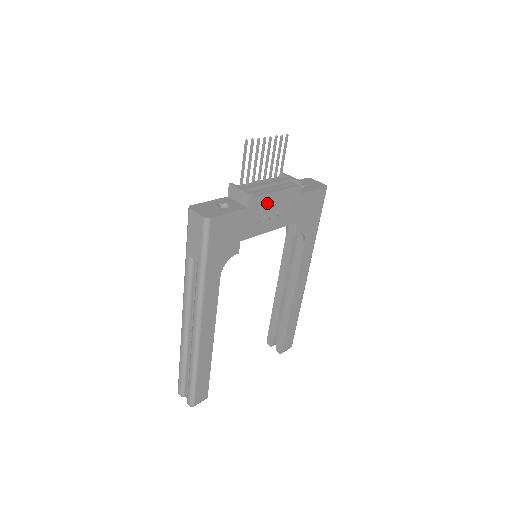
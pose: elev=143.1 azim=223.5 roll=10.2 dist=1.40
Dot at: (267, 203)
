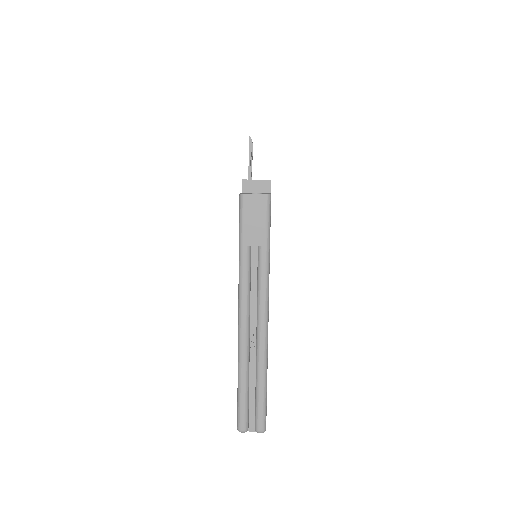
Dot at: occluded
